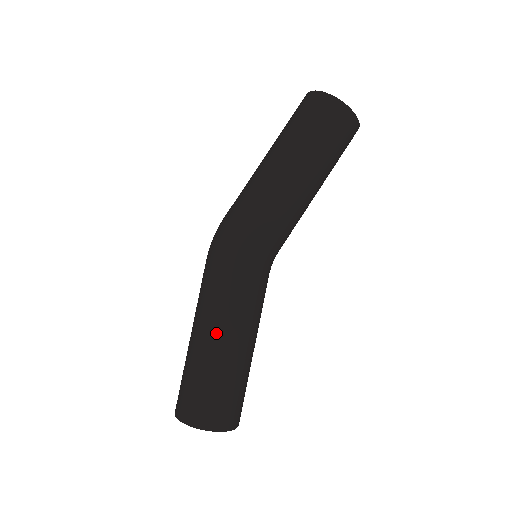
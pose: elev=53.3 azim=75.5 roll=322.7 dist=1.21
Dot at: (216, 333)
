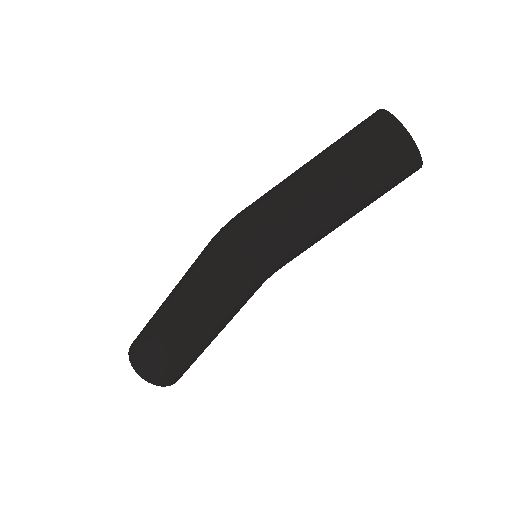
Dot at: (201, 330)
